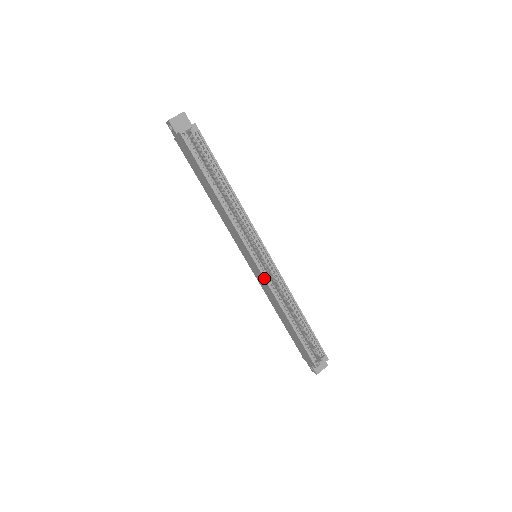
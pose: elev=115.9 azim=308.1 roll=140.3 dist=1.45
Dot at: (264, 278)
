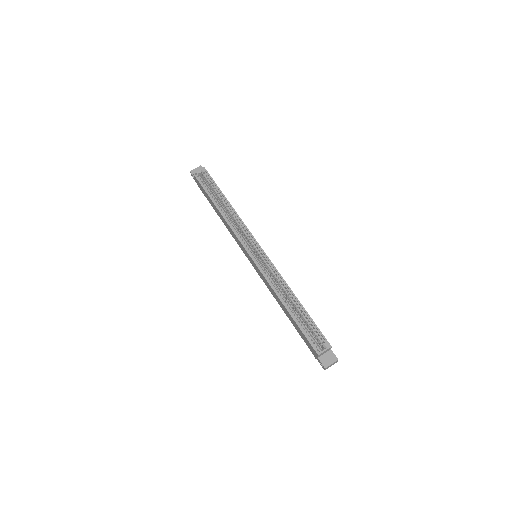
Dot at: (257, 267)
